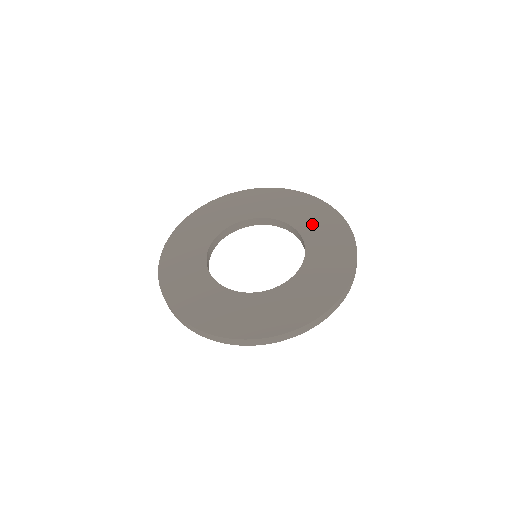
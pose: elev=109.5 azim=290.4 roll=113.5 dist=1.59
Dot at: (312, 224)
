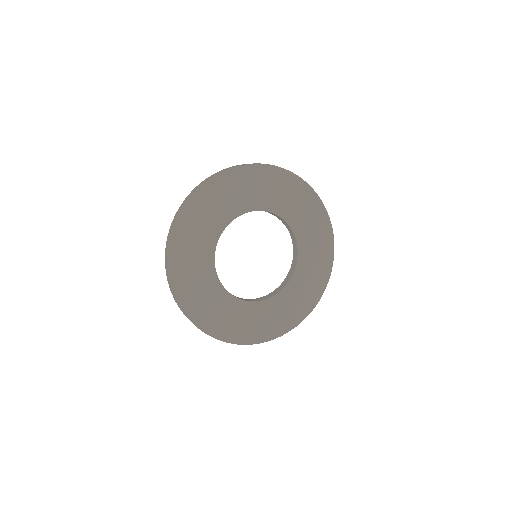
Dot at: (281, 199)
